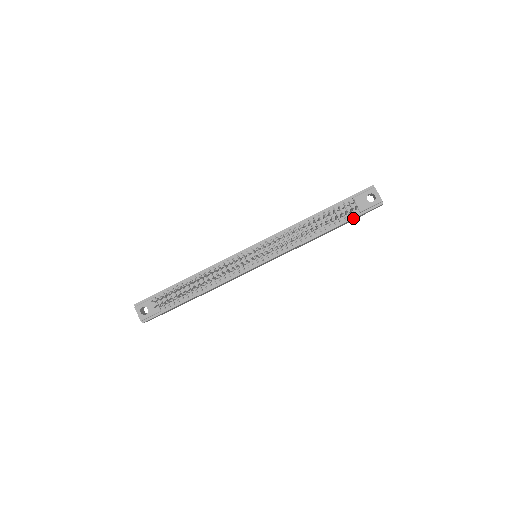
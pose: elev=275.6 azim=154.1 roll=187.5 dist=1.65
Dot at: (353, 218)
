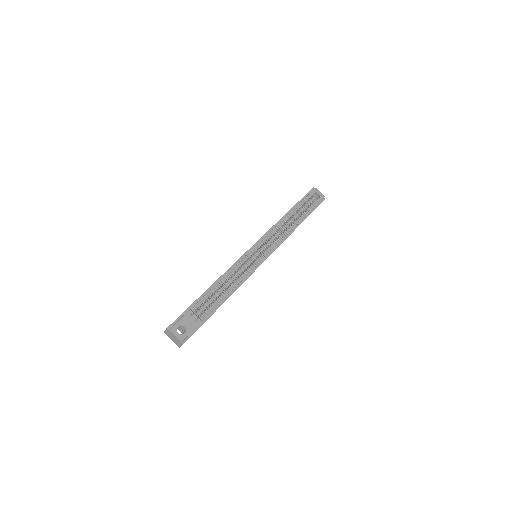
Dot at: (312, 211)
